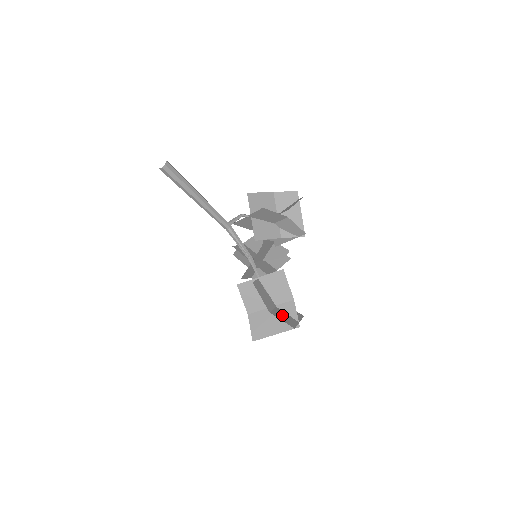
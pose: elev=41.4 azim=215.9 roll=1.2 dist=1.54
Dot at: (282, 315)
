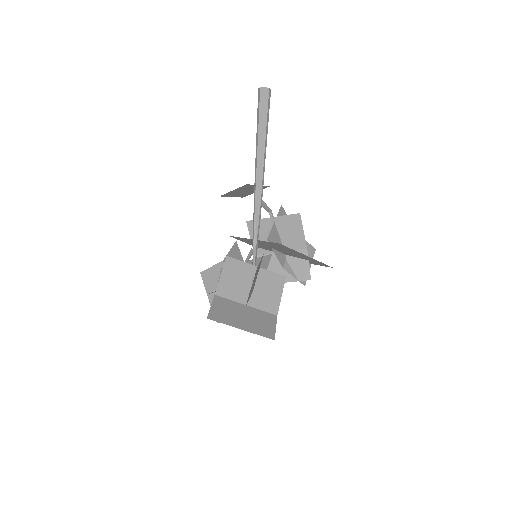
Dot at: occluded
